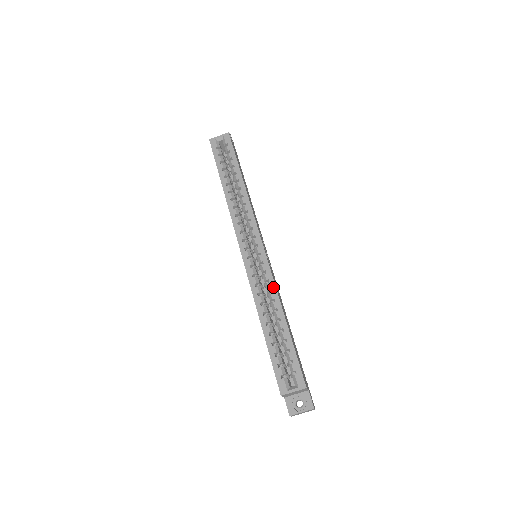
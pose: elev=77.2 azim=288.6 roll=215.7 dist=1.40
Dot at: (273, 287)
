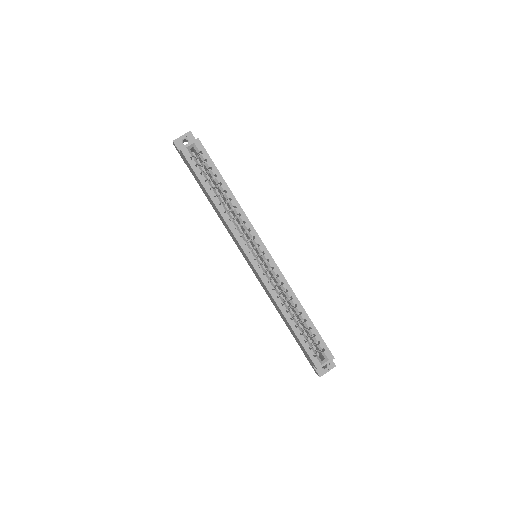
Dot at: (288, 287)
